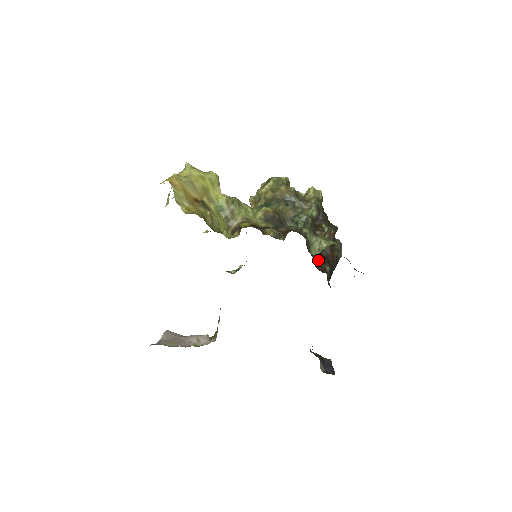
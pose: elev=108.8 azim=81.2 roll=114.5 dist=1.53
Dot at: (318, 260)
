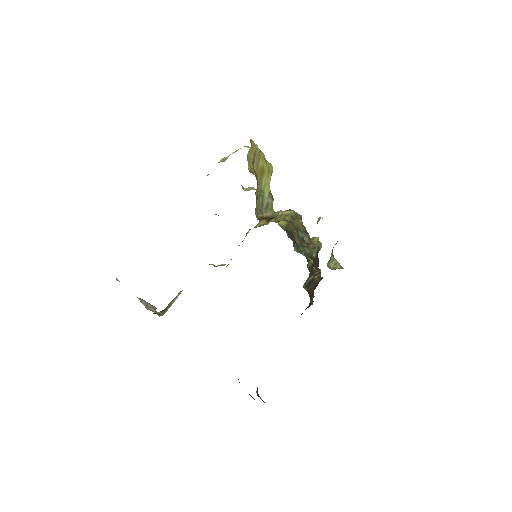
Dot at: (305, 289)
